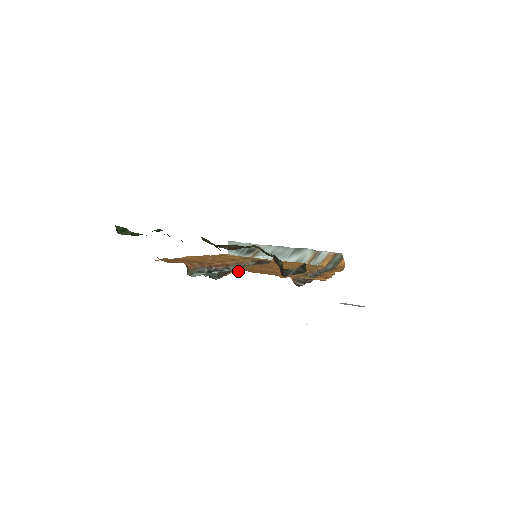
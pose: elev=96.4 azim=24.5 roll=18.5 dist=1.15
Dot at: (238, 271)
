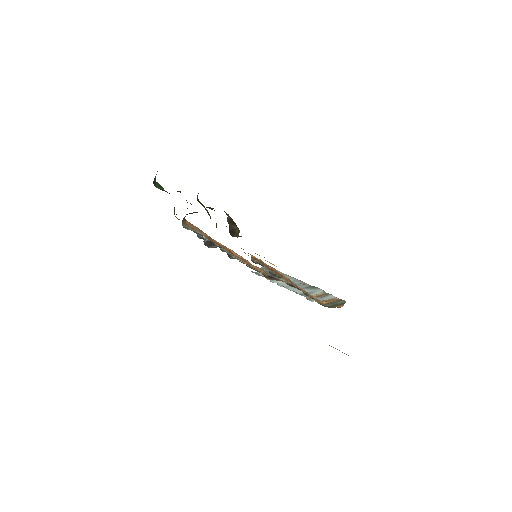
Dot at: (232, 255)
